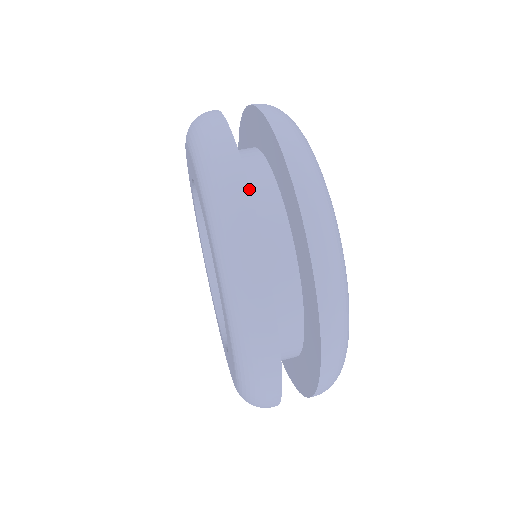
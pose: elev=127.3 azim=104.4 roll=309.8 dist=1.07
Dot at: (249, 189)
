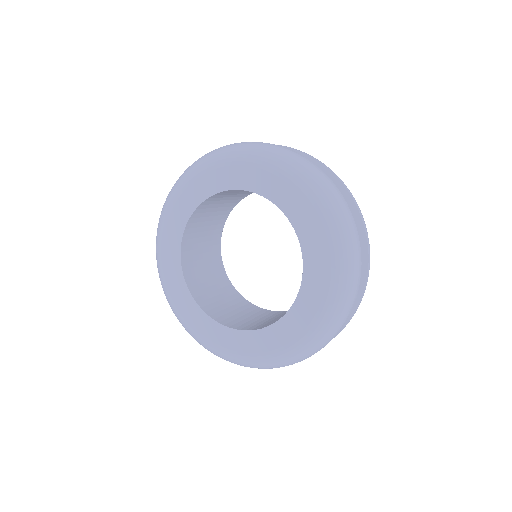
Dot at: (273, 144)
